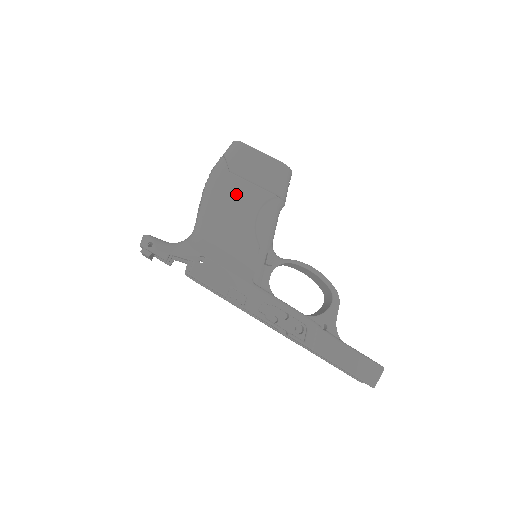
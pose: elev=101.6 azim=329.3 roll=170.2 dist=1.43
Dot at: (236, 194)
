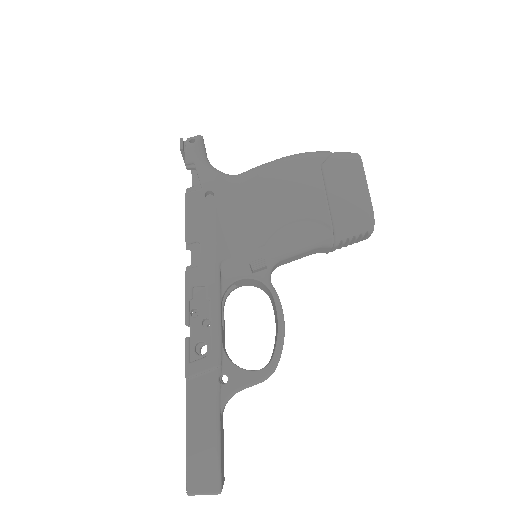
Dot at: (302, 186)
